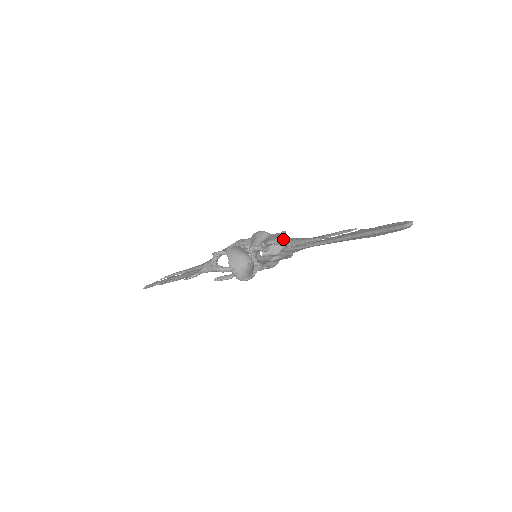
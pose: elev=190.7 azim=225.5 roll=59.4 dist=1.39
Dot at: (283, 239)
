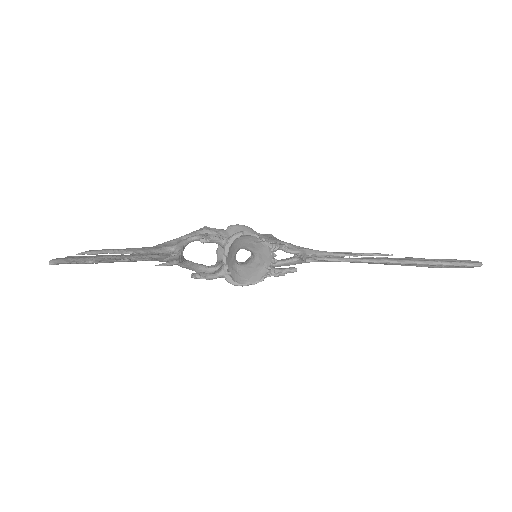
Dot at: (290, 244)
